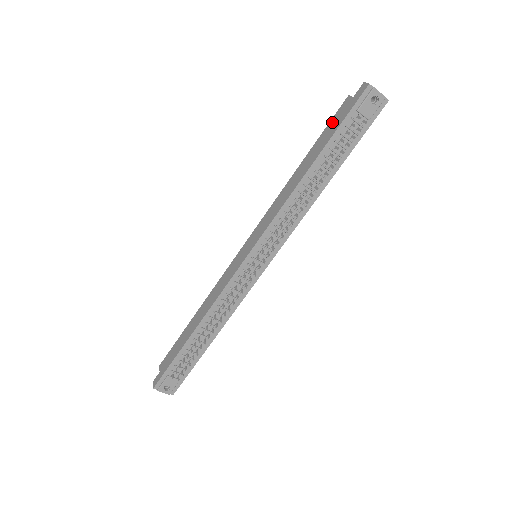
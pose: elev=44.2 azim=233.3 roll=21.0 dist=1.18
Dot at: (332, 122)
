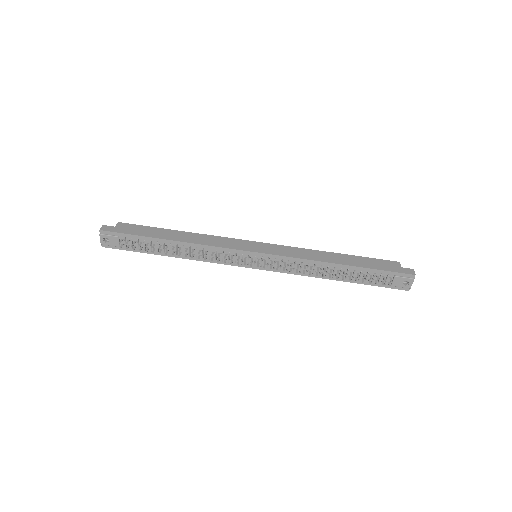
Dot at: (378, 261)
